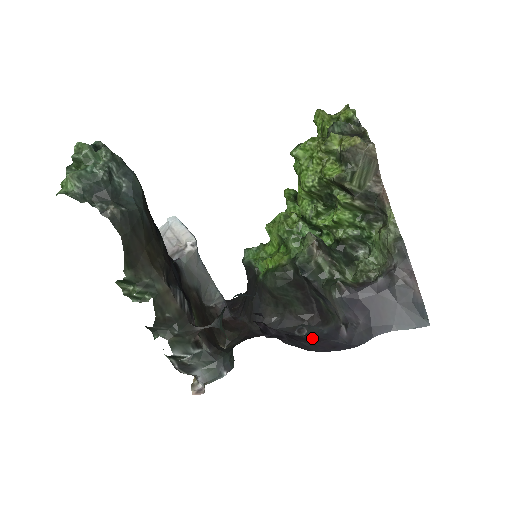
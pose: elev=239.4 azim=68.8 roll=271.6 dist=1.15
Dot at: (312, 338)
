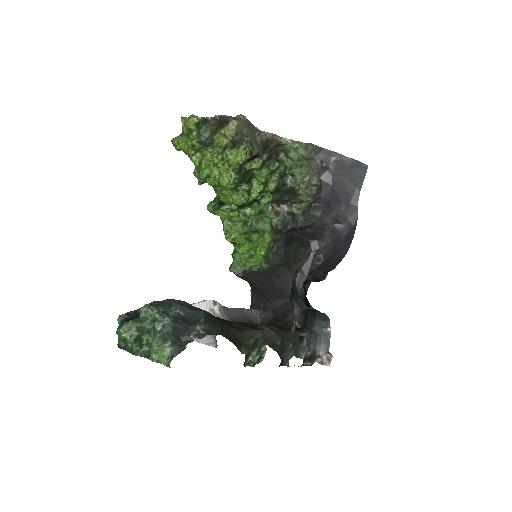
Dot at: (331, 253)
